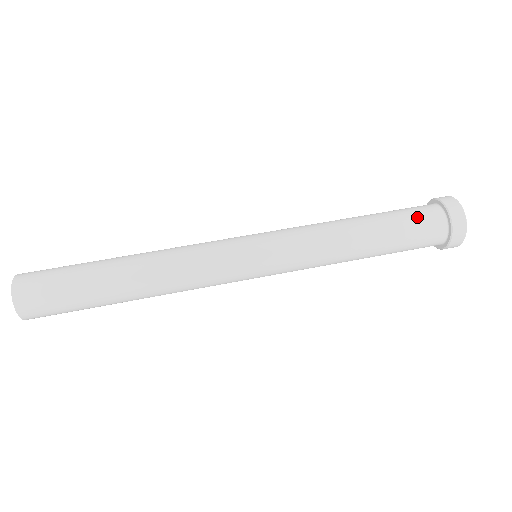
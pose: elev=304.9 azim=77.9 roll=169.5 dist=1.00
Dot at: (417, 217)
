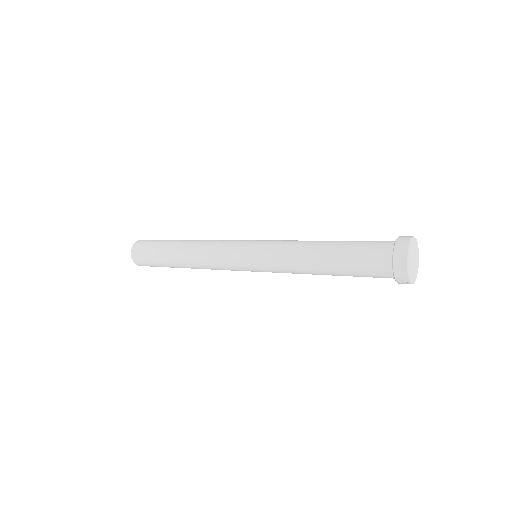
Dot at: occluded
